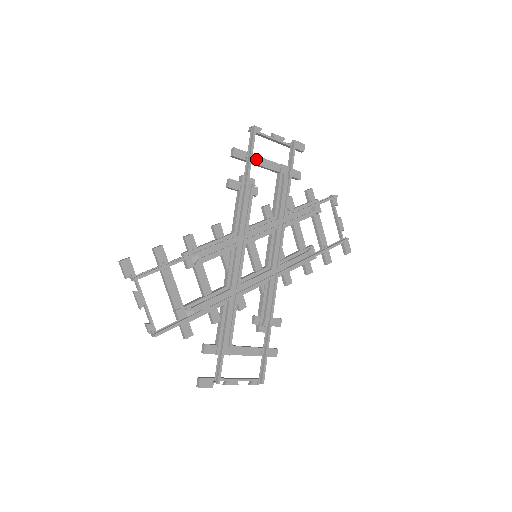
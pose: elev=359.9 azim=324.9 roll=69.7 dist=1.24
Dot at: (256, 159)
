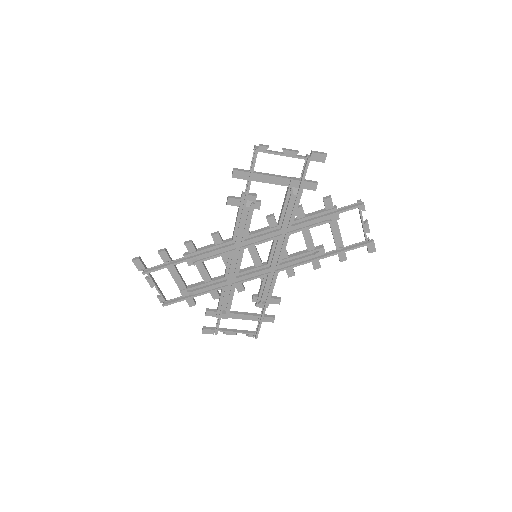
Dot at: (260, 177)
